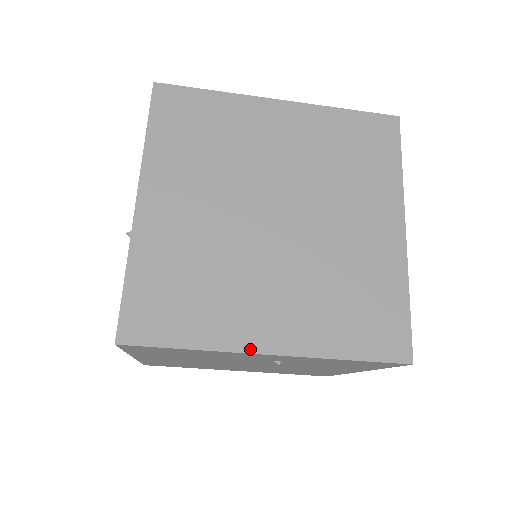
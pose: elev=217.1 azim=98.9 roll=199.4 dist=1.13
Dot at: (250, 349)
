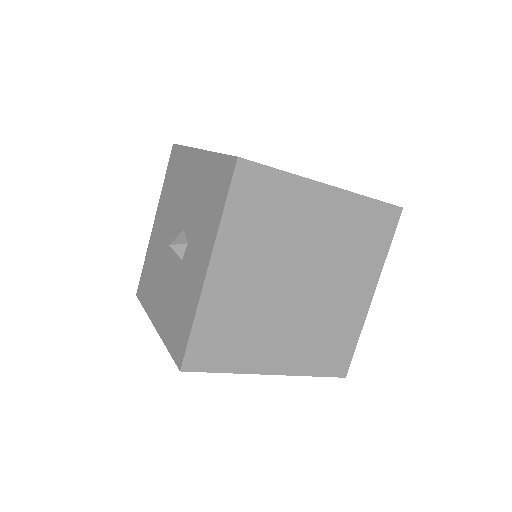
Dot at: (261, 372)
